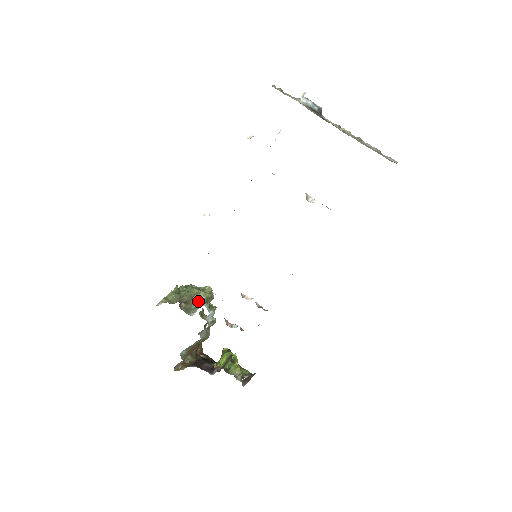
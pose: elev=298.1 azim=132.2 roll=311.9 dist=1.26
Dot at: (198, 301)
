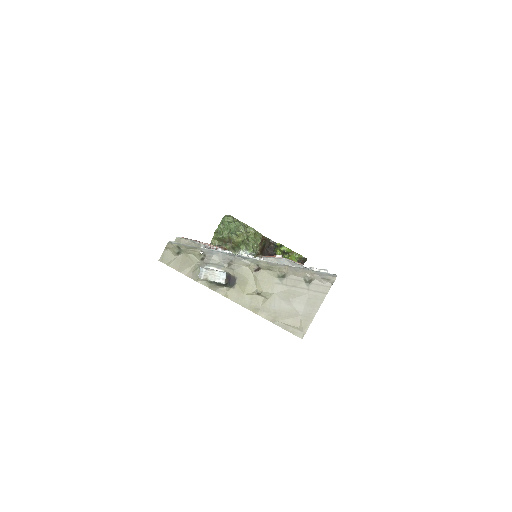
Dot at: (236, 245)
